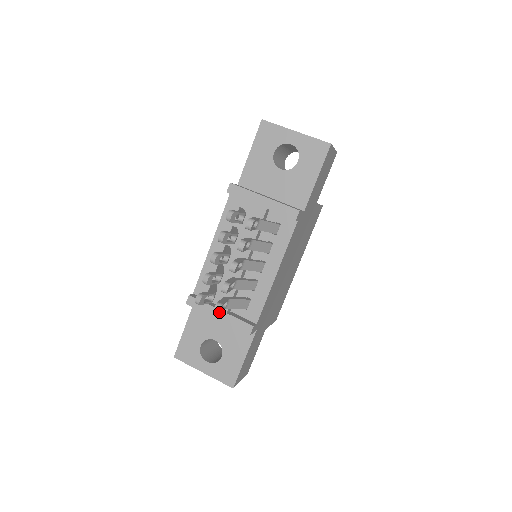
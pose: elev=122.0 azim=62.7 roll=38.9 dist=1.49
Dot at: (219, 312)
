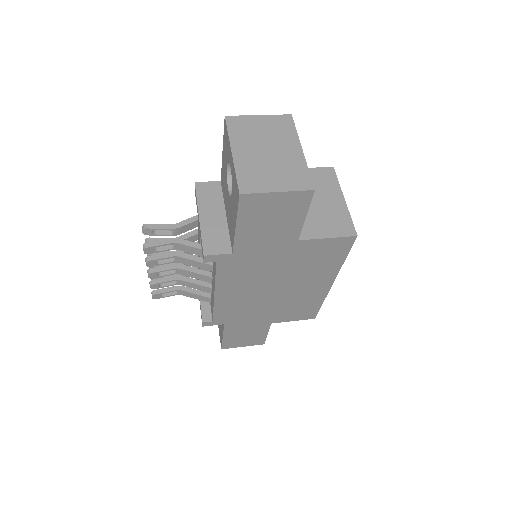
Dot at: (155, 298)
